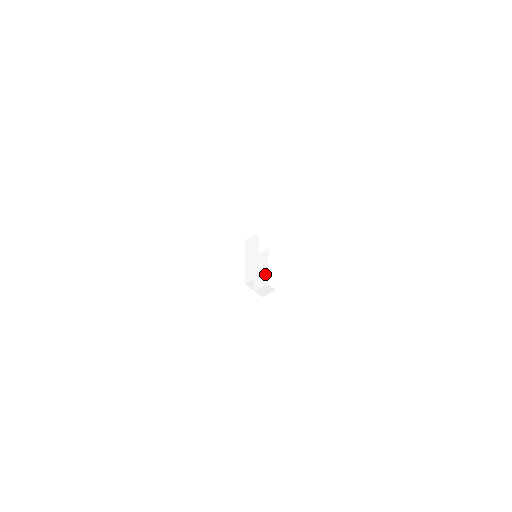
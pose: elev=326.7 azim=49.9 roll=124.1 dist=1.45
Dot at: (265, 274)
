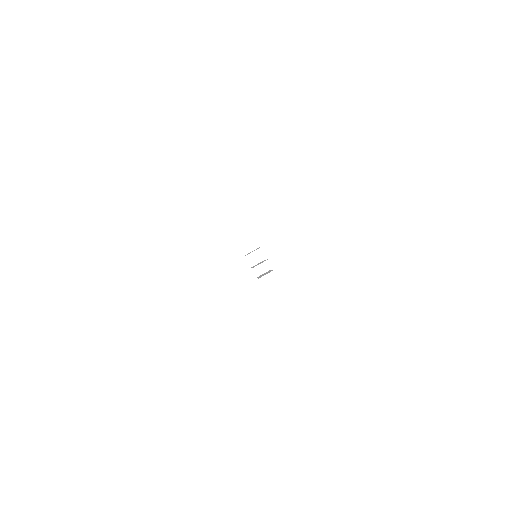
Dot at: occluded
